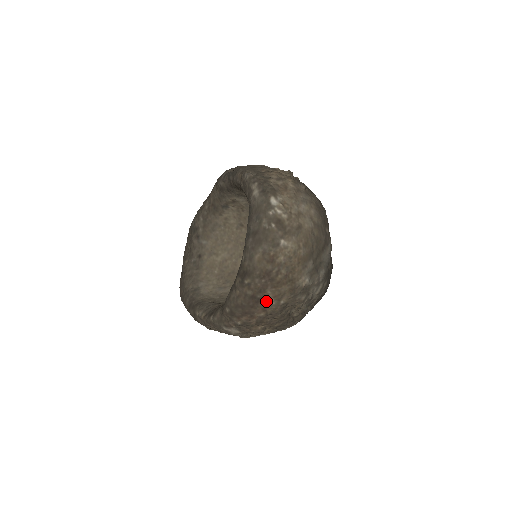
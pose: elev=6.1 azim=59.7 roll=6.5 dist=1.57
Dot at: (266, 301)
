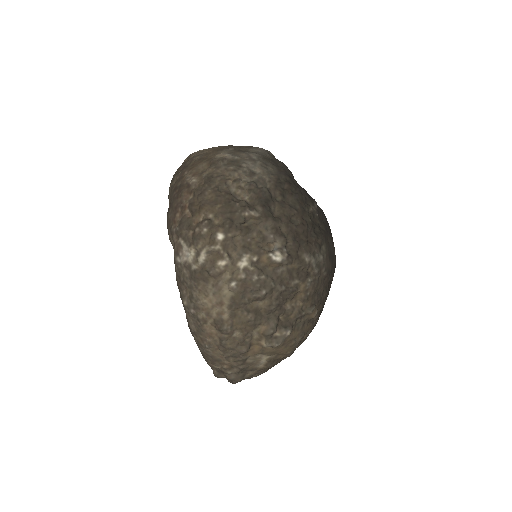
Dot at: (187, 183)
